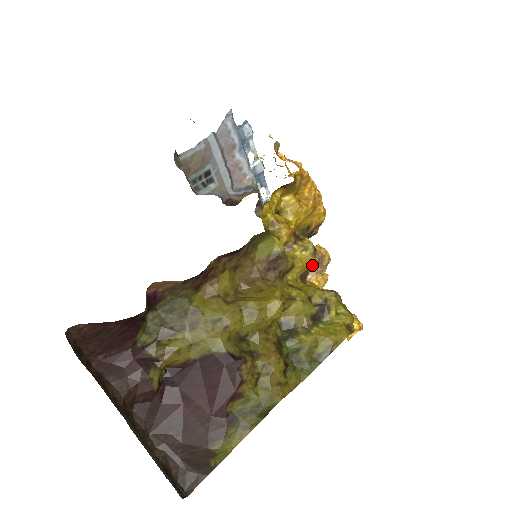
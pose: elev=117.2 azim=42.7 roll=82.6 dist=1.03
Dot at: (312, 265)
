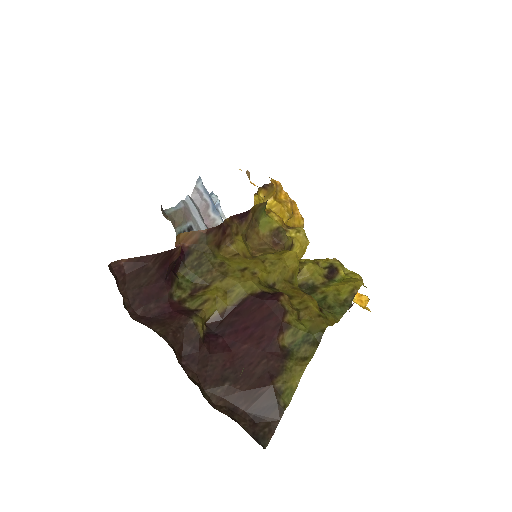
Dot at: occluded
